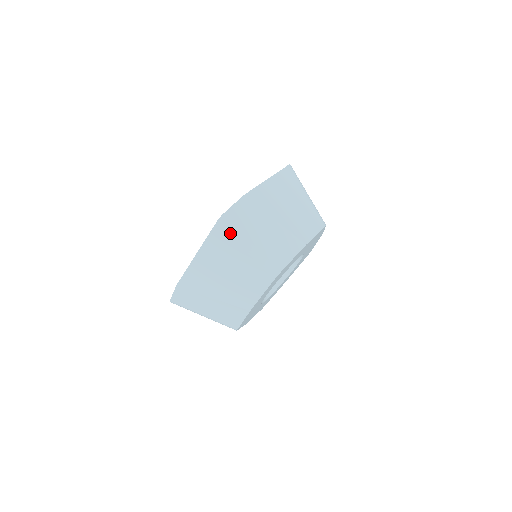
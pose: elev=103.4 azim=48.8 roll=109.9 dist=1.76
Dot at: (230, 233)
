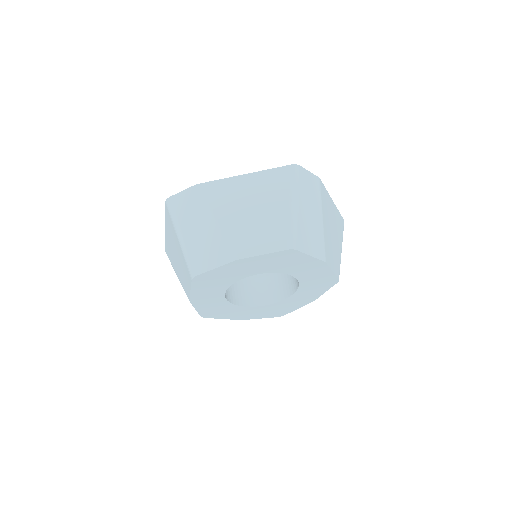
Dot at: (171, 217)
